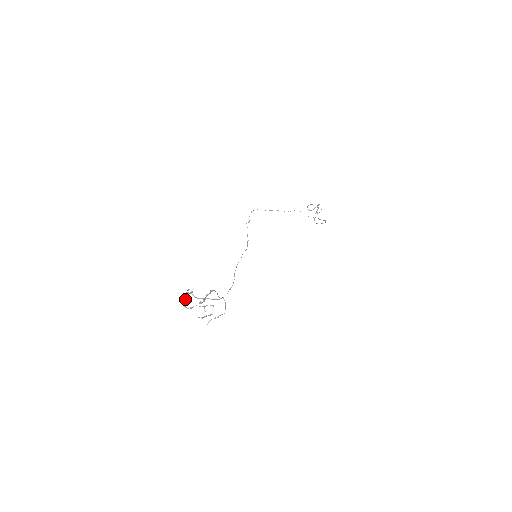
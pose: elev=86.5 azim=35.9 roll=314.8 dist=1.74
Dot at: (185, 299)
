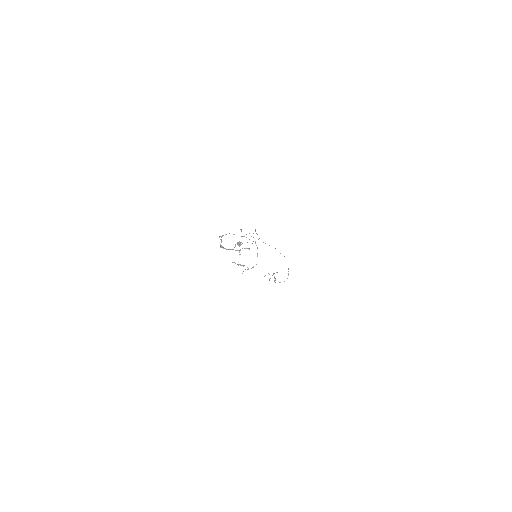
Dot at: (221, 240)
